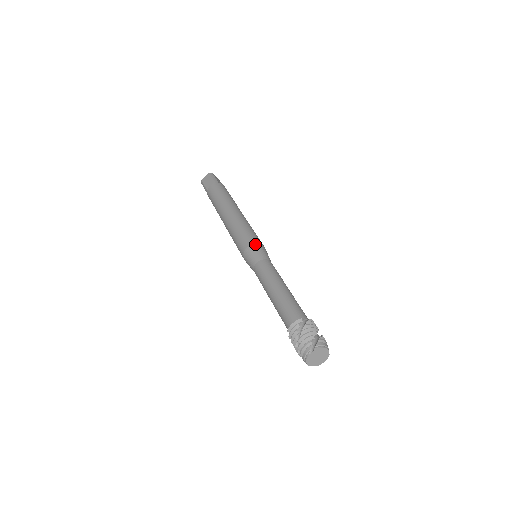
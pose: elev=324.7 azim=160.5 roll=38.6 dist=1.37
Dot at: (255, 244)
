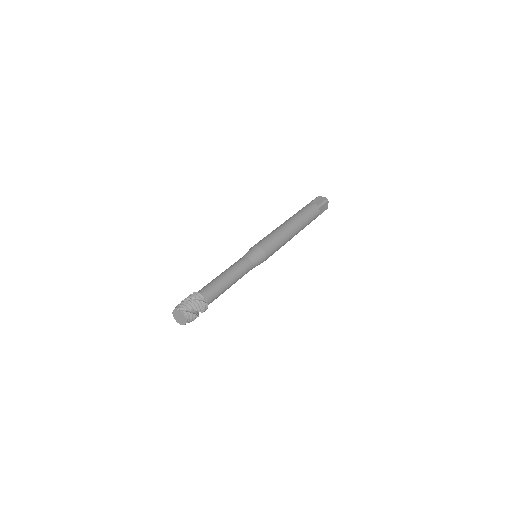
Dot at: (263, 251)
